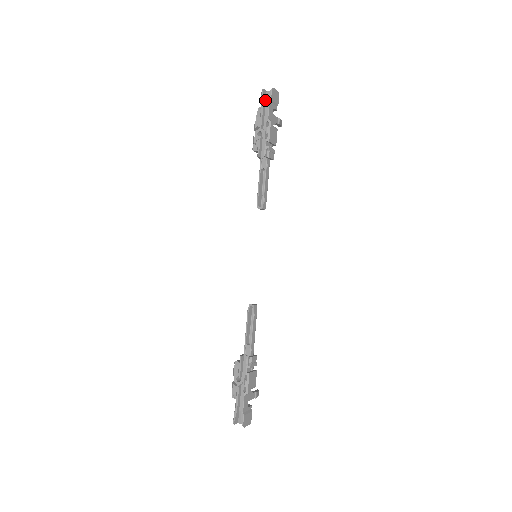
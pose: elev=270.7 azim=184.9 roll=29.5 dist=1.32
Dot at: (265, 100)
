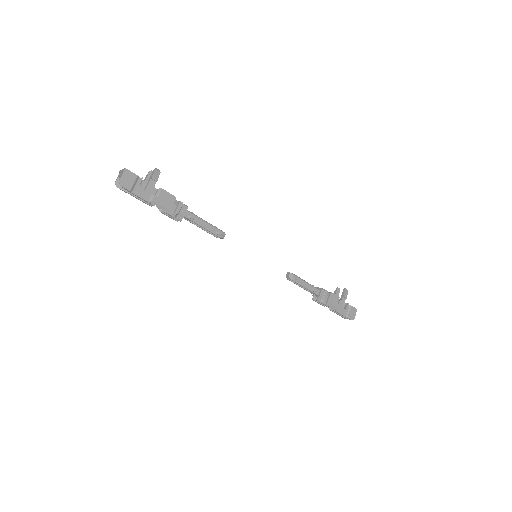
Dot at: occluded
